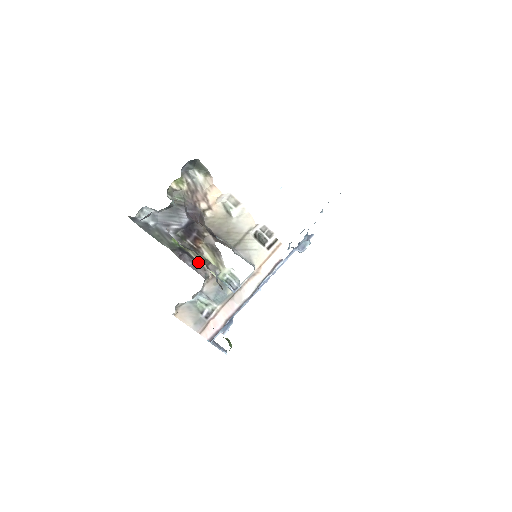
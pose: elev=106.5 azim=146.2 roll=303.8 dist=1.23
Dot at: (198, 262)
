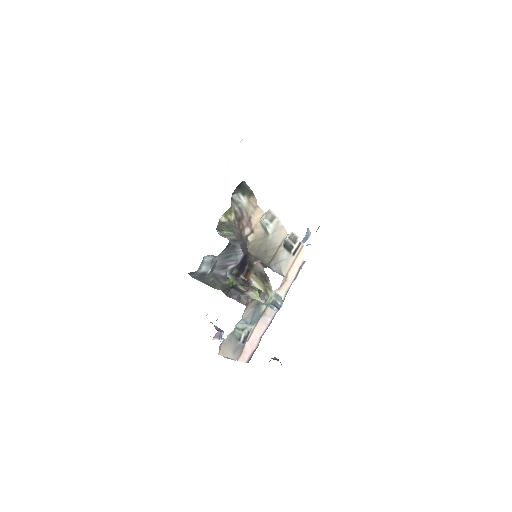
Dot at: (245, 293)
